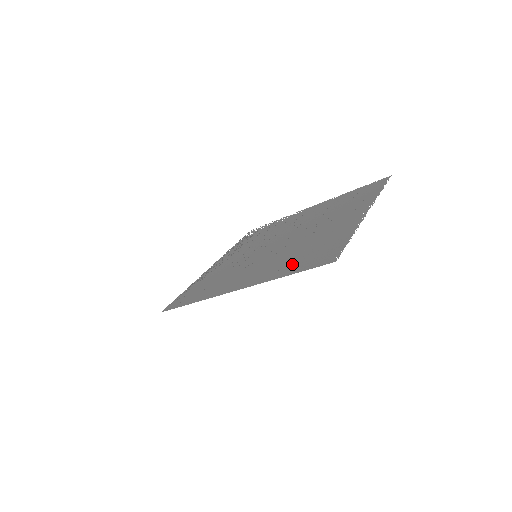
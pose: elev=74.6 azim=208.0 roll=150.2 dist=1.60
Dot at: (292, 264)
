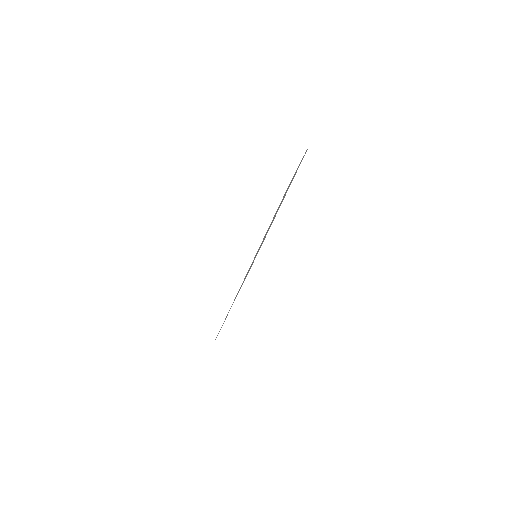
Dot at: occluded
